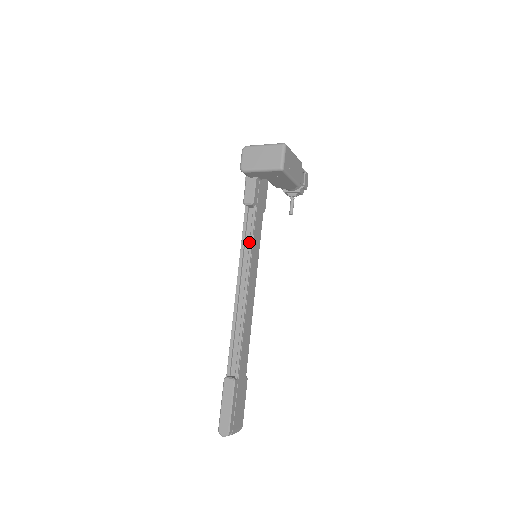
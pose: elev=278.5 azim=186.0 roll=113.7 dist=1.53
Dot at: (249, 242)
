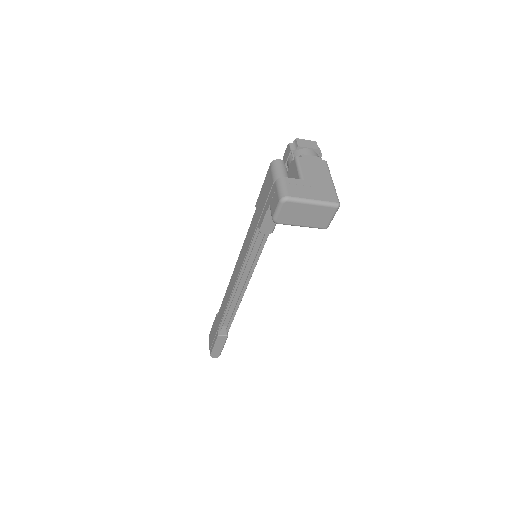
Dot at: (256, 256)
